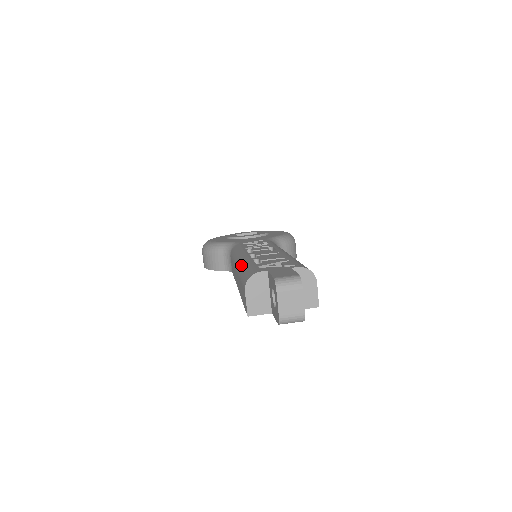
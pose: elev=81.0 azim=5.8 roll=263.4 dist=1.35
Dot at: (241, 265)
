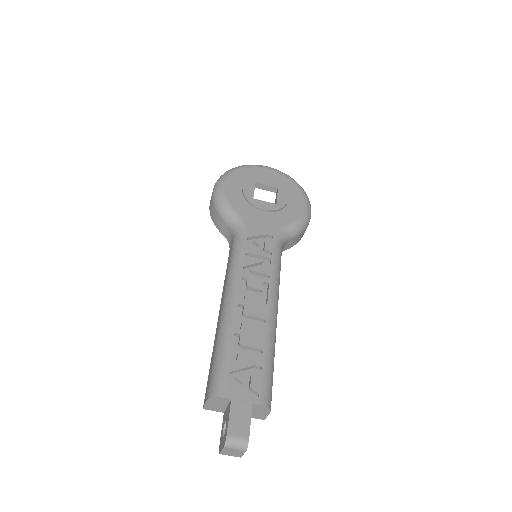
Dot at: (222, 331)
